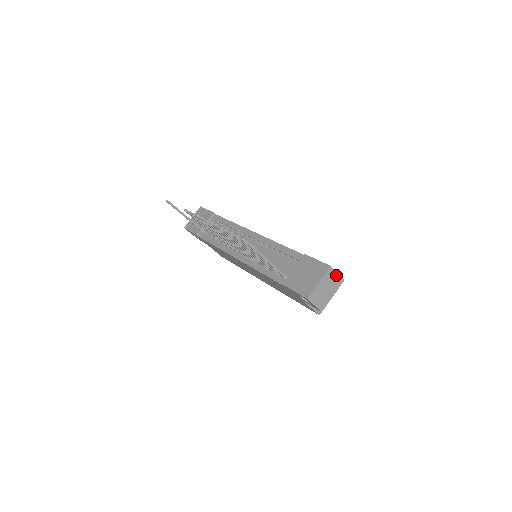
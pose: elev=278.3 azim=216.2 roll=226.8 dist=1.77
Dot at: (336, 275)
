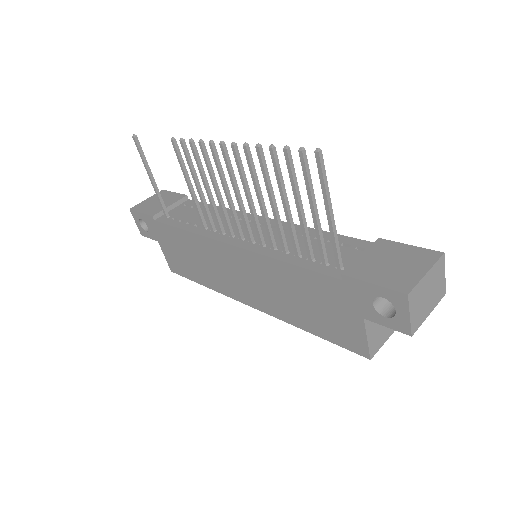
Dot at: (443, 276)
